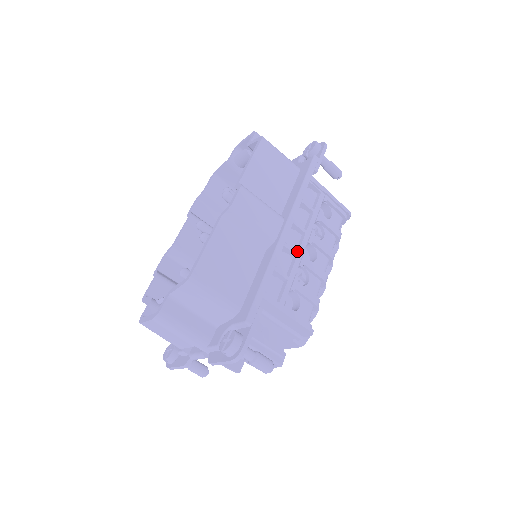
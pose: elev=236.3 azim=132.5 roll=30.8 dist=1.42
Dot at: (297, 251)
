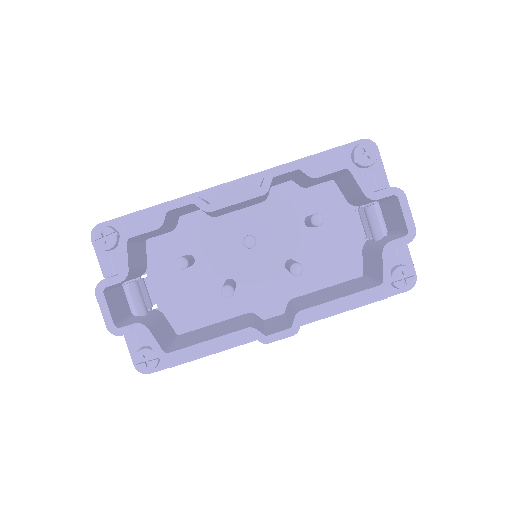
Dot at: occluded
